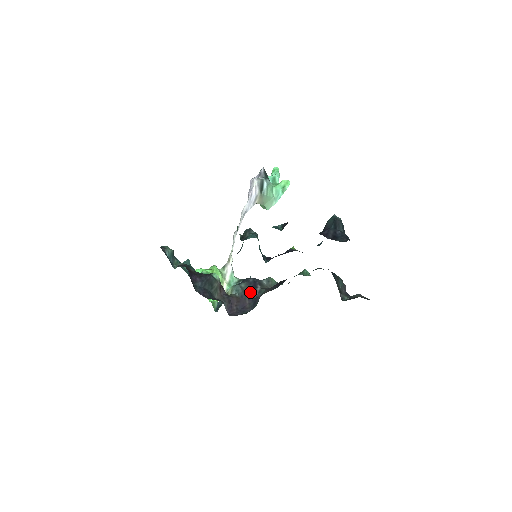
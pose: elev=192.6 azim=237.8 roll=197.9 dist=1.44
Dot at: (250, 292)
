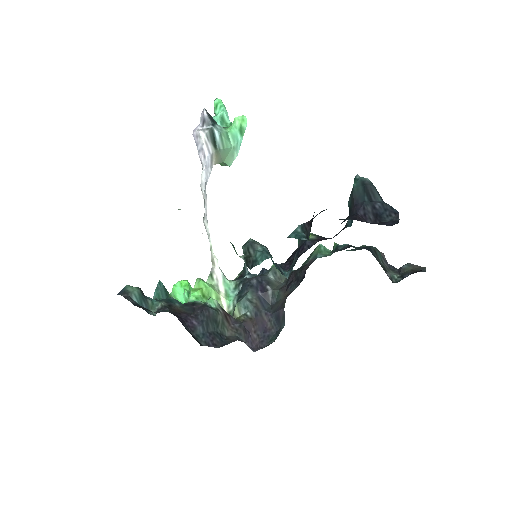
Dot at: (262, 301)
